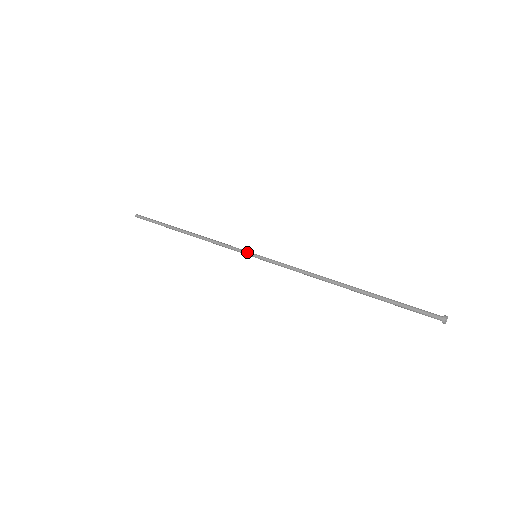
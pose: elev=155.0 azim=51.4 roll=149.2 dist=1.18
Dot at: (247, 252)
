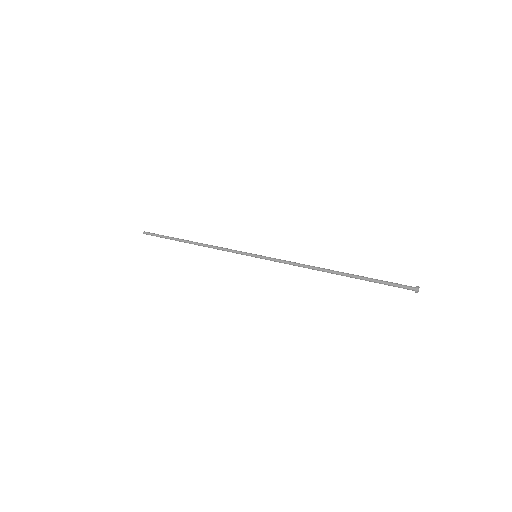
Dot at: (249, 253)
